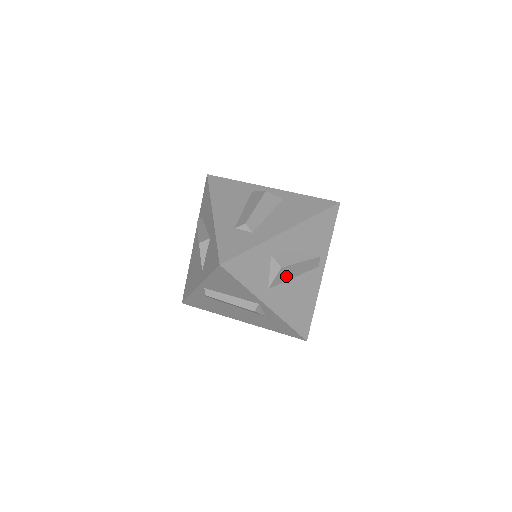
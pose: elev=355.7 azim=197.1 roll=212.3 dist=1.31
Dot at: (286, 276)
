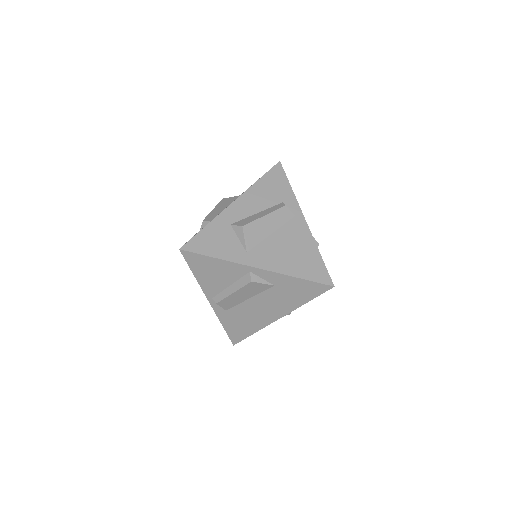
Dot at: (259, 235)
